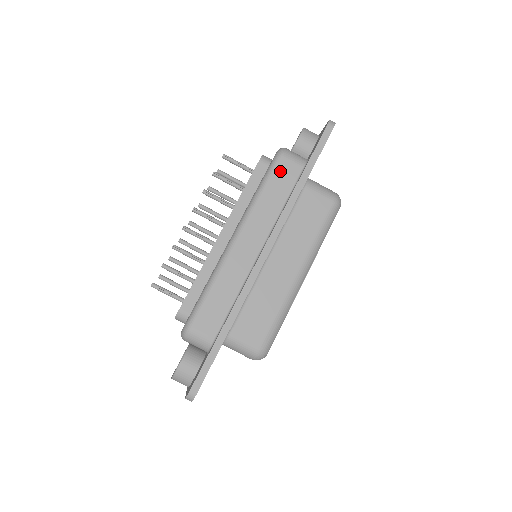
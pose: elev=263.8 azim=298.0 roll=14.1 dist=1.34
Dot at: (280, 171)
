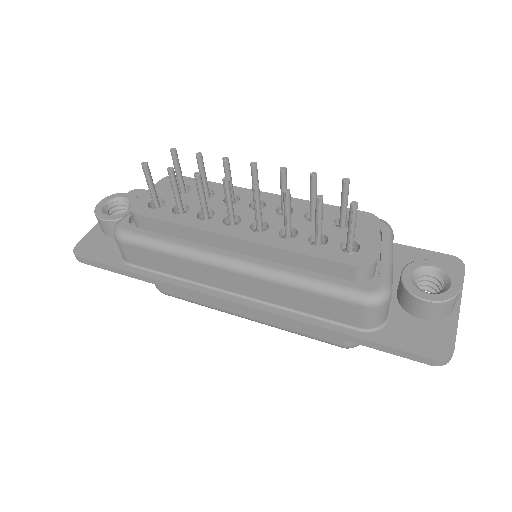
Dot at: (341, 305)
